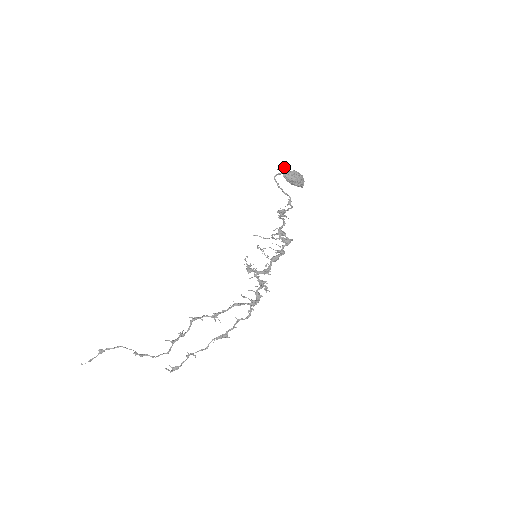
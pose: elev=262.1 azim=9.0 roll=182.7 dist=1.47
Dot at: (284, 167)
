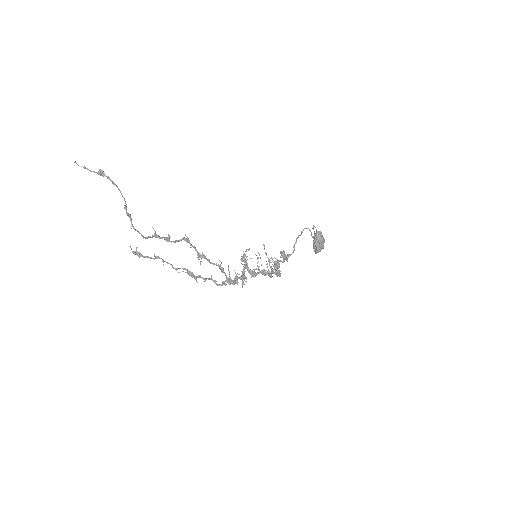
Dot at: occluded
